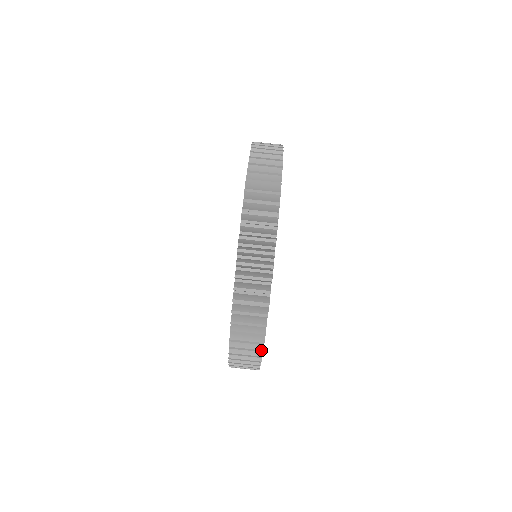
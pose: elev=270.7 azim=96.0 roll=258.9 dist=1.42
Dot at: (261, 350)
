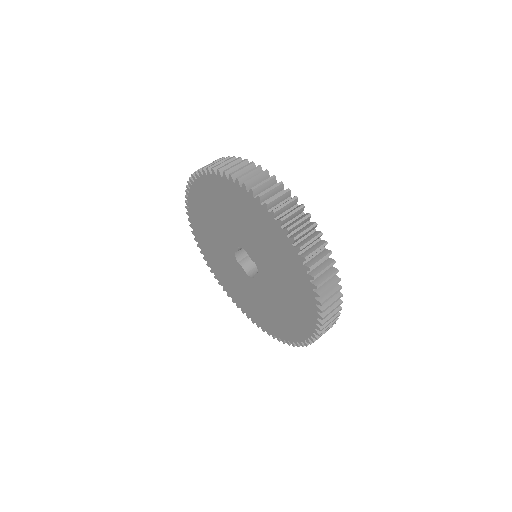
Dot at: (341, 303)
